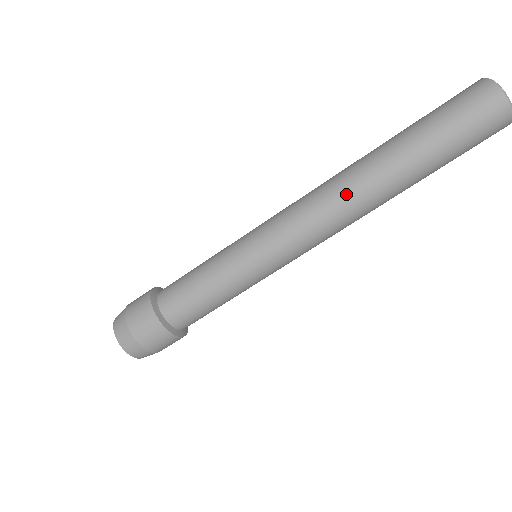
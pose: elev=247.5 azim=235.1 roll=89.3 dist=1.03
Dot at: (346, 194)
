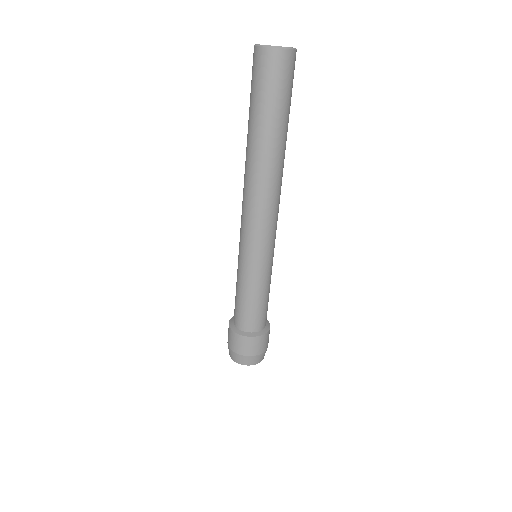
Dot at: (260, 185)
